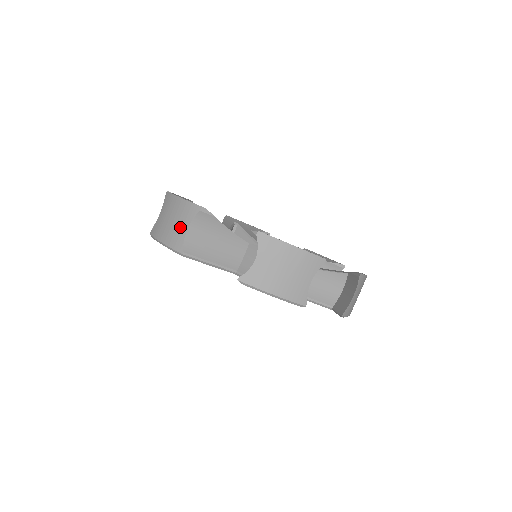
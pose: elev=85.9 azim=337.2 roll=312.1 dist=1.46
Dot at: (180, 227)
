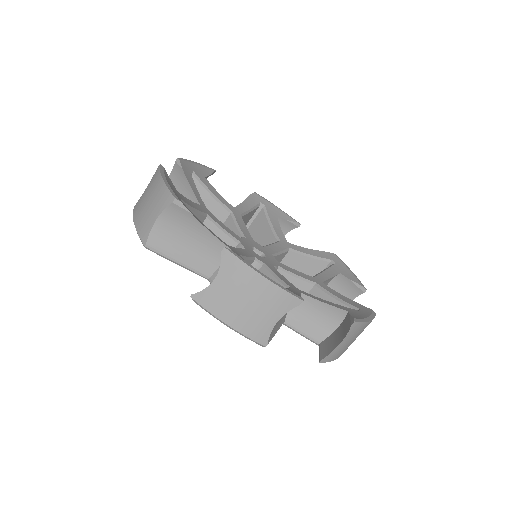
Dot at: (266, 317)
